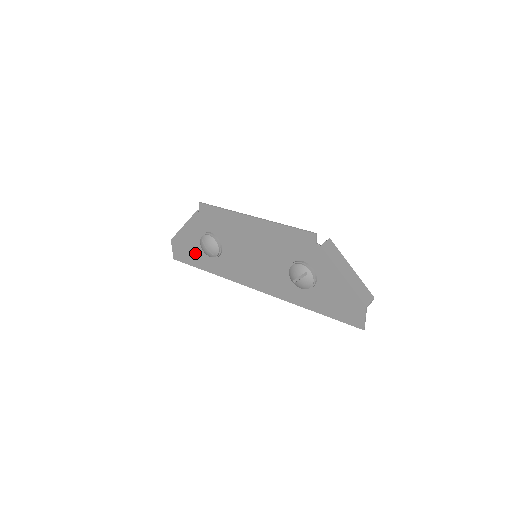
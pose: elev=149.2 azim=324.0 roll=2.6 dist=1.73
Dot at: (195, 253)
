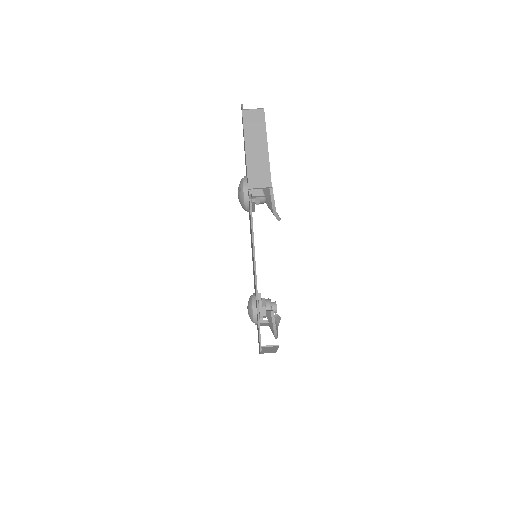
Dot at: occluded
